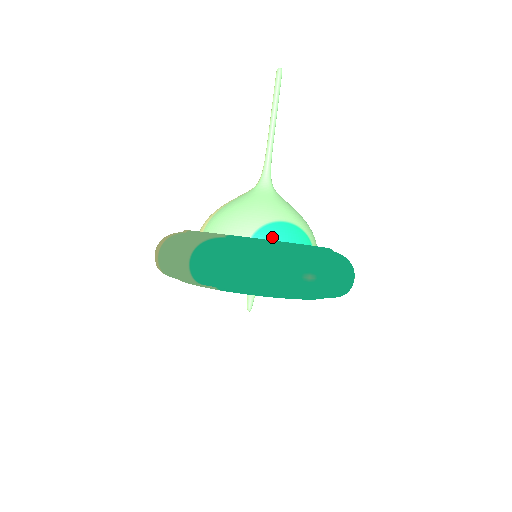
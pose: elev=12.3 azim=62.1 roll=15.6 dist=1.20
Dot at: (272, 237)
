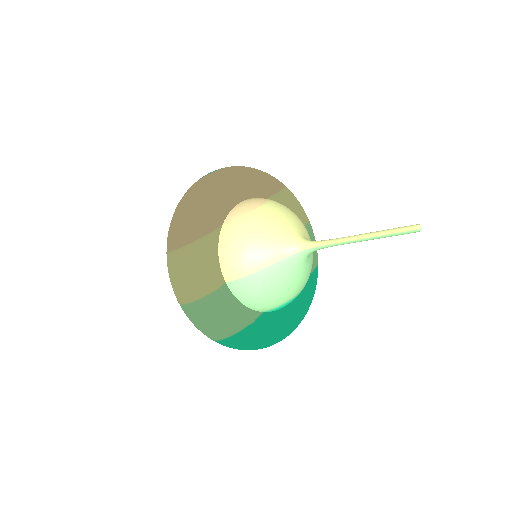
Dot at: occluded
